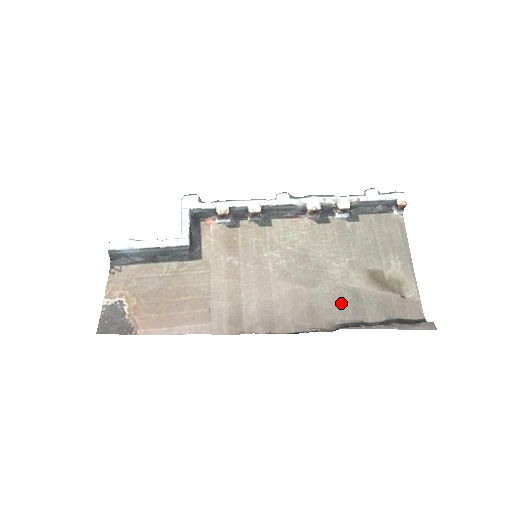
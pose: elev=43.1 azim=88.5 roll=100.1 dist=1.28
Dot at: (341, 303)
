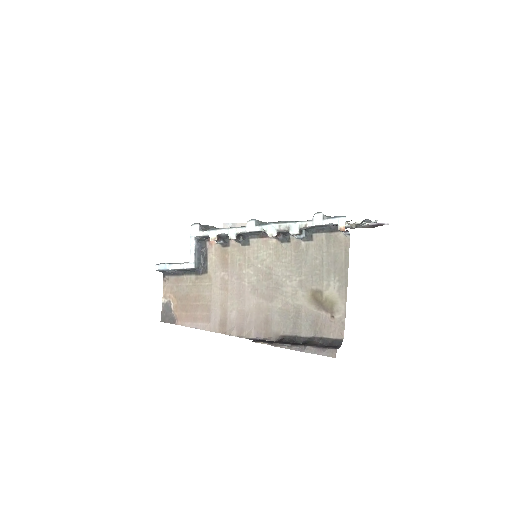
Dot at: (286, 318)
